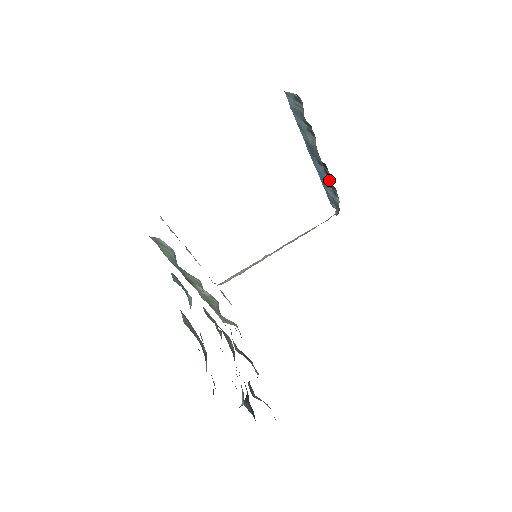
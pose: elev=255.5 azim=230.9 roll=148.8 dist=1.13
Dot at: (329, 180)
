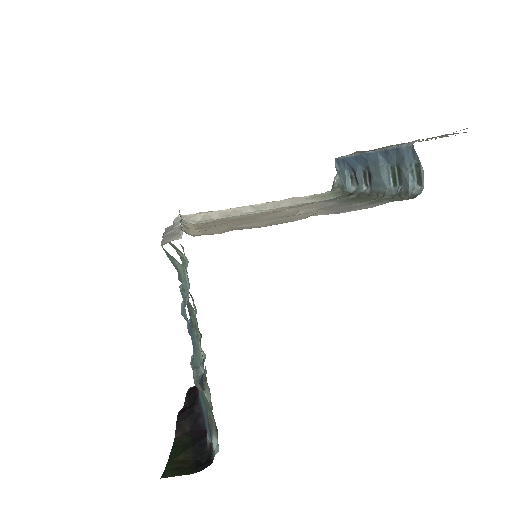
Dot at: (361, 181)
